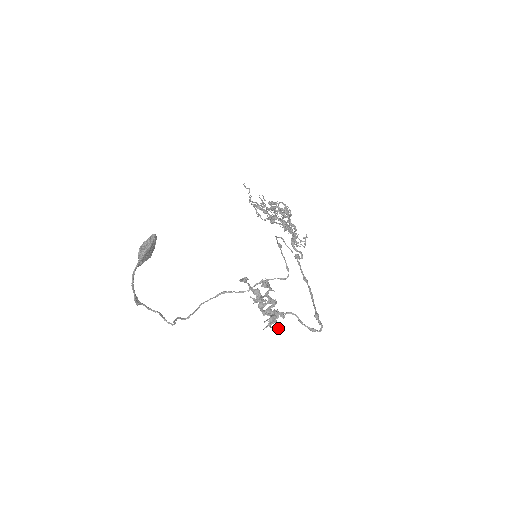
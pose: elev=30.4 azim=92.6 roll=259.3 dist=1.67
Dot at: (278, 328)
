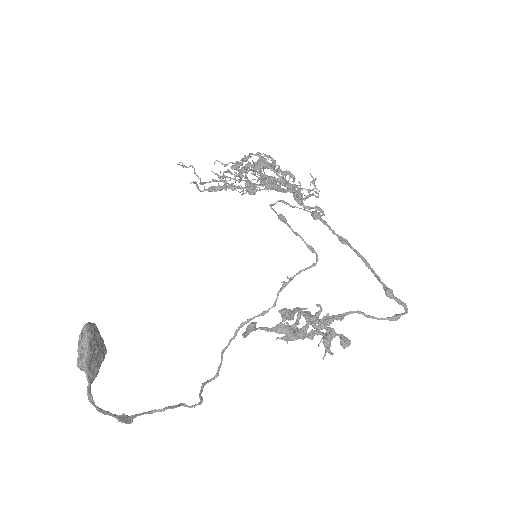
Dot at: (342, 343)
